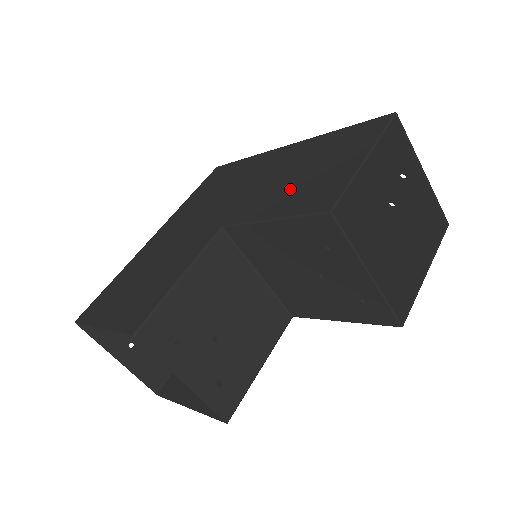
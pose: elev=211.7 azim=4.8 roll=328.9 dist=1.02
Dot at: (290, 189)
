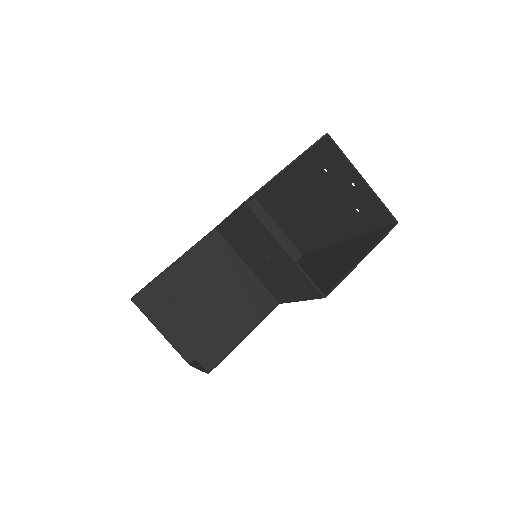
Dot at: occluded
